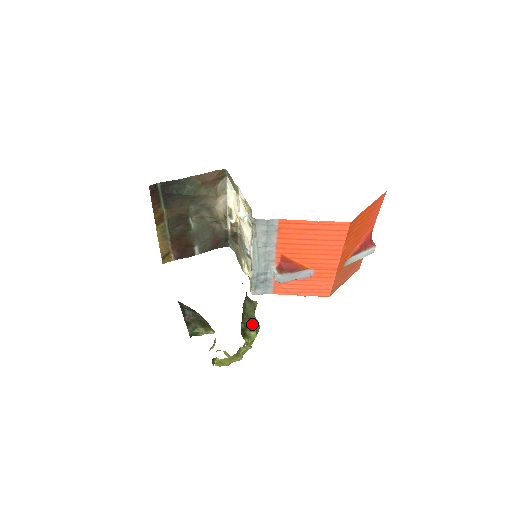
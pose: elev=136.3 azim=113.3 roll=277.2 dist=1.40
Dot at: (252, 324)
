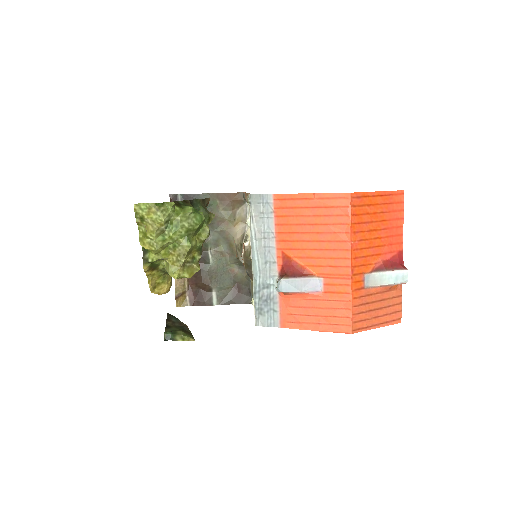
Dot at: (193, 207)
